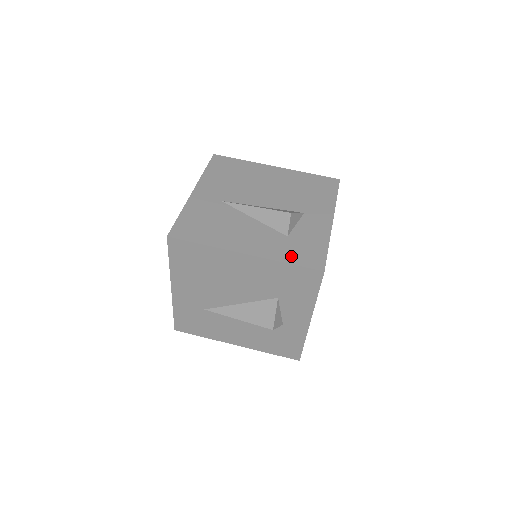
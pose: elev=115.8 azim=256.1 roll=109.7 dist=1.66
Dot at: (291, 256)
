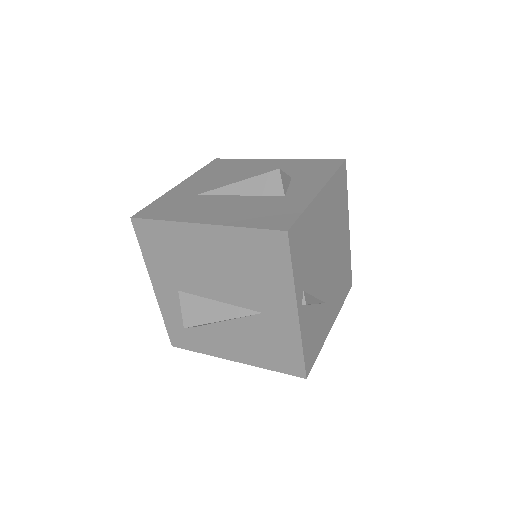
Dot at: occluded
